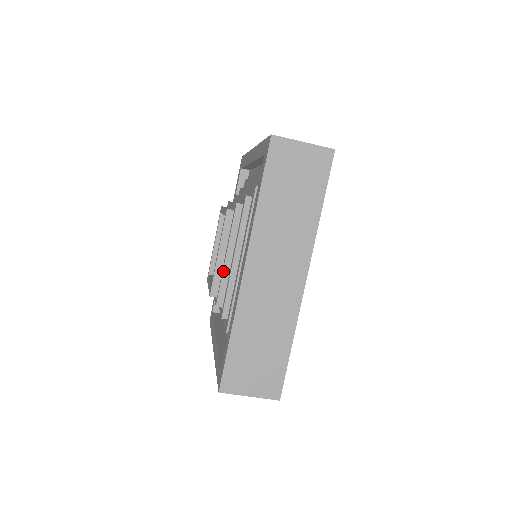
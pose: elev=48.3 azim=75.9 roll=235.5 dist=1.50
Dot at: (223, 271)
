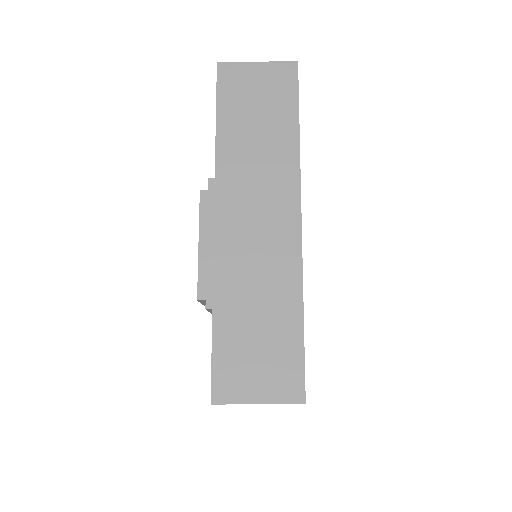
Dot at: (207, 261)
